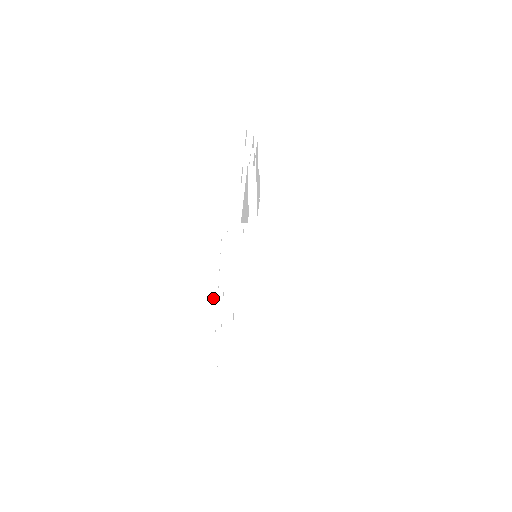
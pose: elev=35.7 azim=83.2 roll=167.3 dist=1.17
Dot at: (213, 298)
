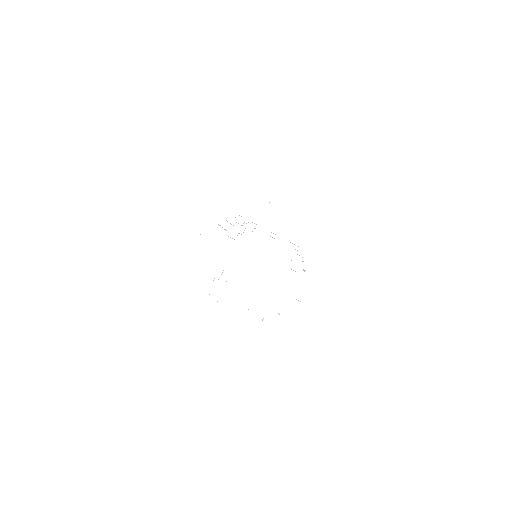
Dot at: (240, 224)
